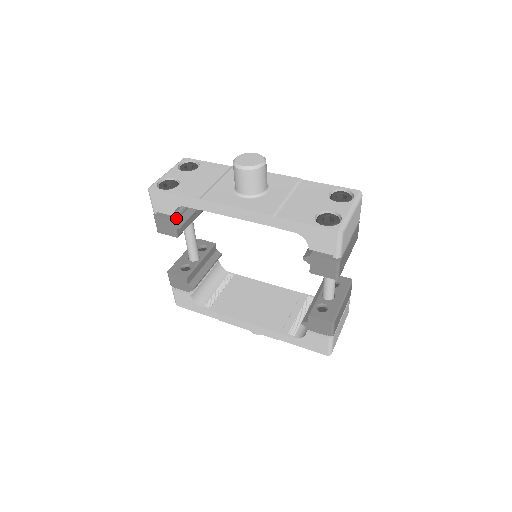
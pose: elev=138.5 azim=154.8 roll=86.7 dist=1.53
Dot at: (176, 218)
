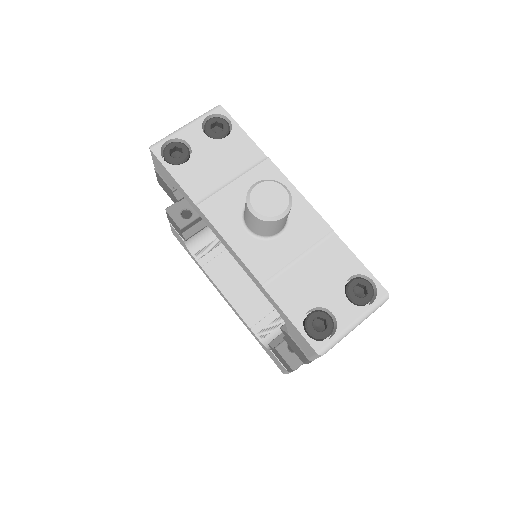
Dot at: (176, 189)
